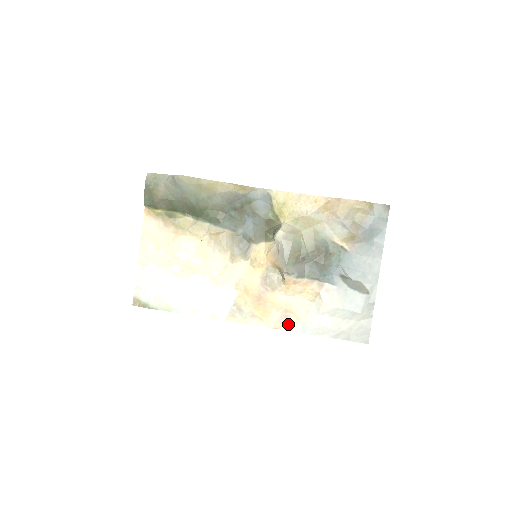
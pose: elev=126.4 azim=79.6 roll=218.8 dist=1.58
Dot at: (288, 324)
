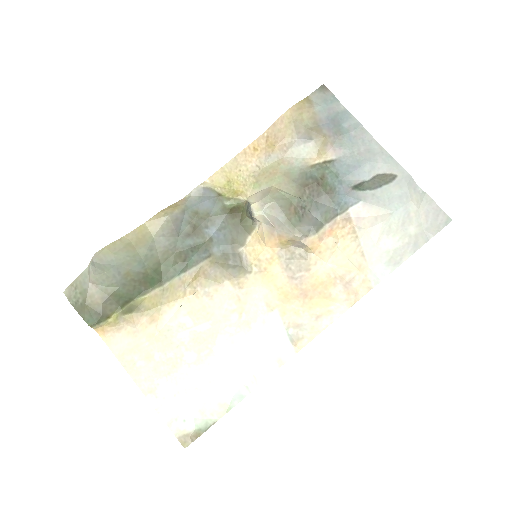
Dot at: (359, 287)
